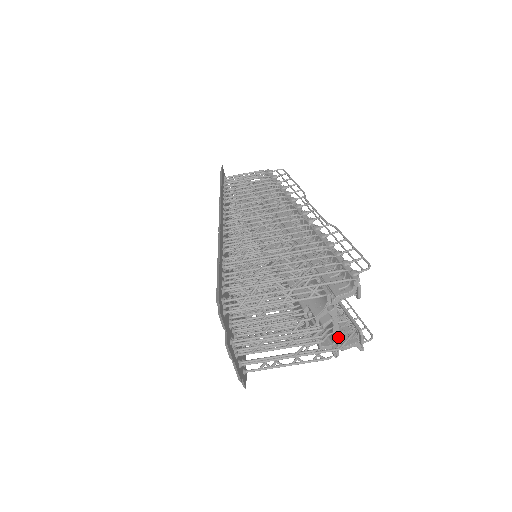
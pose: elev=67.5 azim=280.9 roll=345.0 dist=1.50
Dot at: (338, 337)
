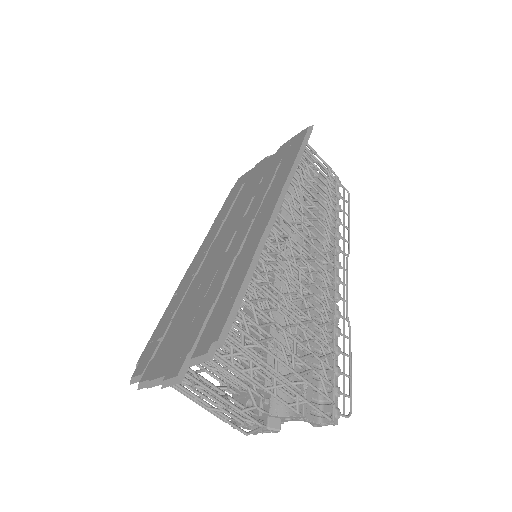
Dot at: (257, 425)
